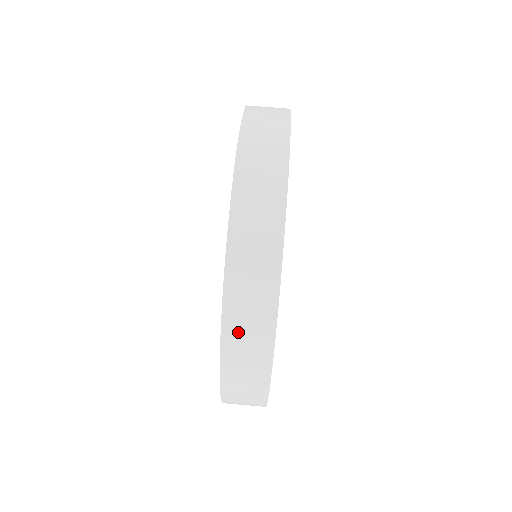
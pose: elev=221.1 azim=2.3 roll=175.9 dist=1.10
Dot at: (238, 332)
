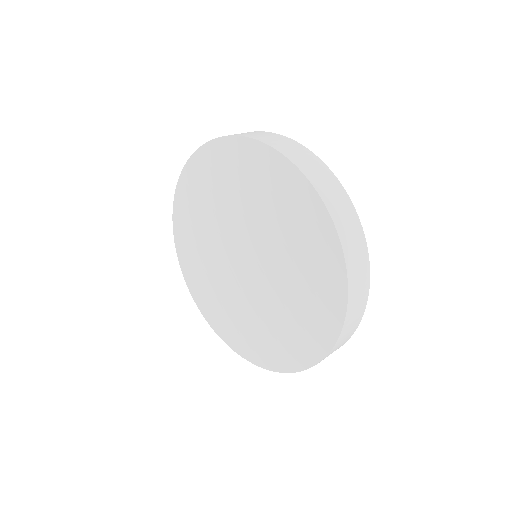
Dot at: (289, 151)
